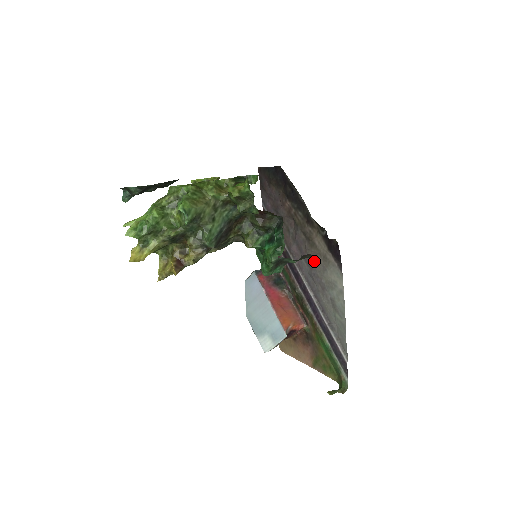
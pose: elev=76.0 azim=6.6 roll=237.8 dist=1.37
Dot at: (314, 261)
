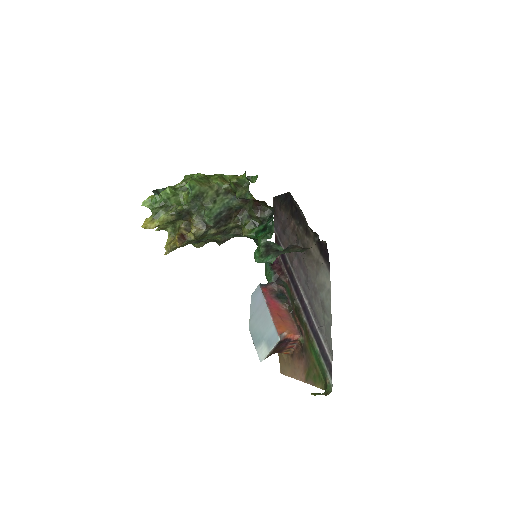
Dot at: (309, 268)
